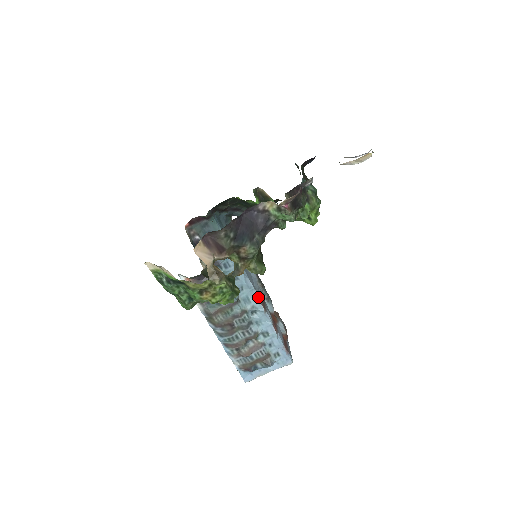
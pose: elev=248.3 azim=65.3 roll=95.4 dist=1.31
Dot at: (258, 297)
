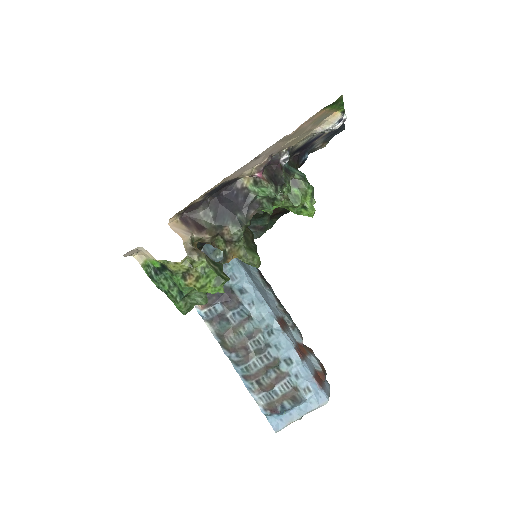
Dot at: (273, 314)
